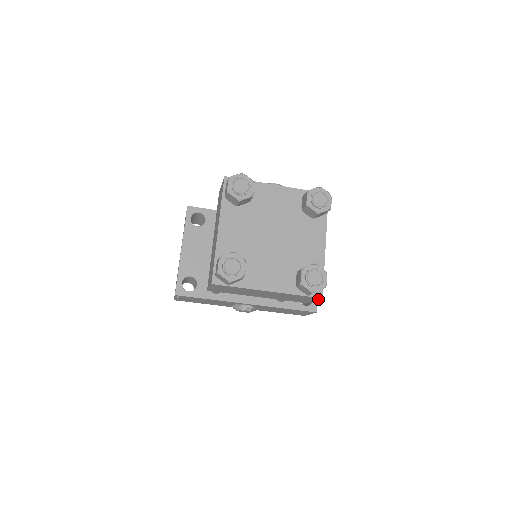
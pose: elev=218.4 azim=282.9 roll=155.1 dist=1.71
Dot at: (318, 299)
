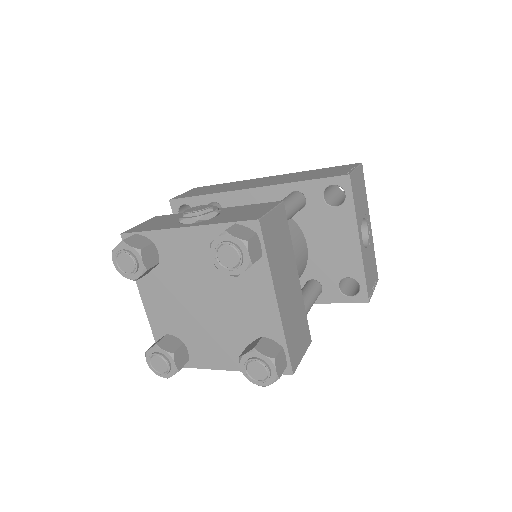
Dot at: (296, 366)
